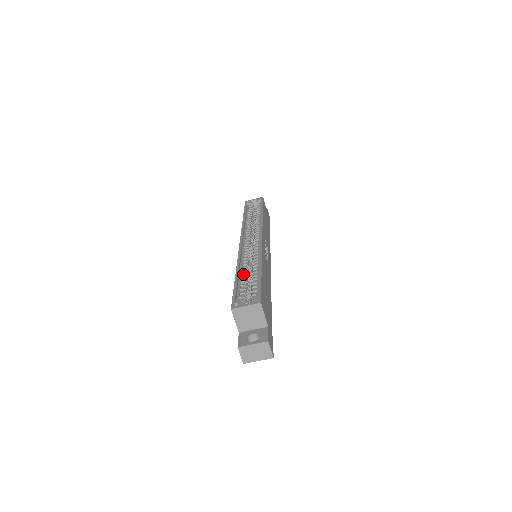
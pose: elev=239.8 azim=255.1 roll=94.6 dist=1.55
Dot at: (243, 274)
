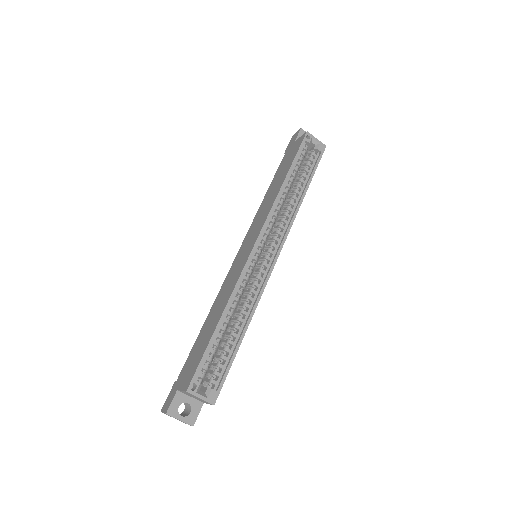
Dot at: (226, 322)
